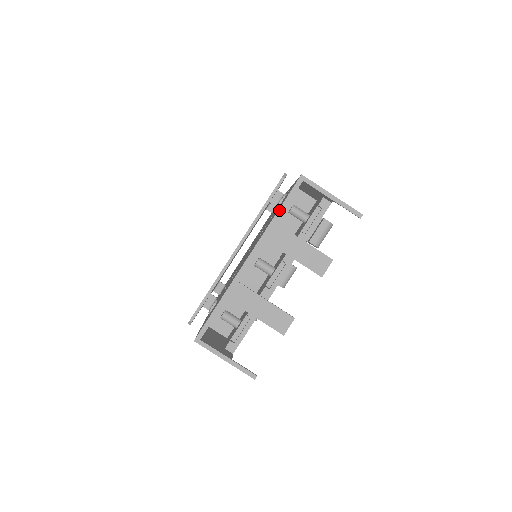
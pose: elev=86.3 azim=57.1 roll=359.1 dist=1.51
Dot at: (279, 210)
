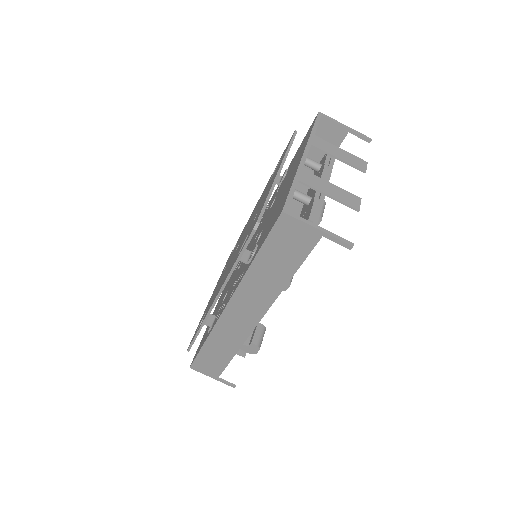
Dot at: (313, 128)
